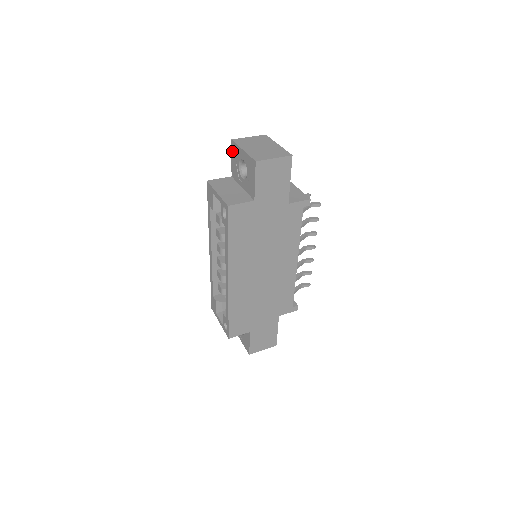
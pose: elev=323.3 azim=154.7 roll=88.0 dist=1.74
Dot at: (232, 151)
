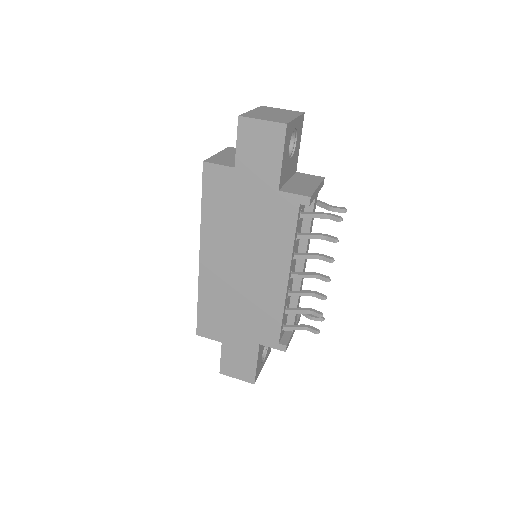
Dot at: occluded
